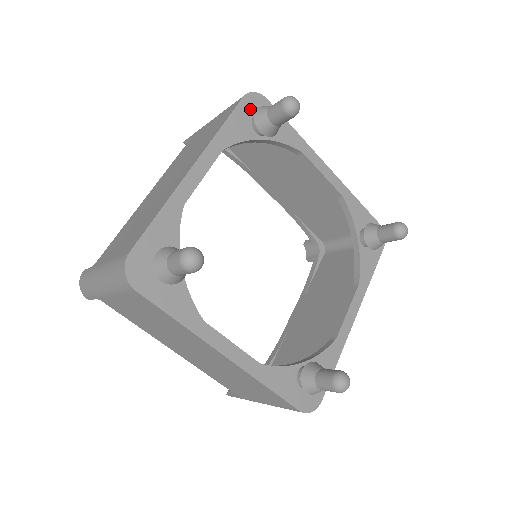
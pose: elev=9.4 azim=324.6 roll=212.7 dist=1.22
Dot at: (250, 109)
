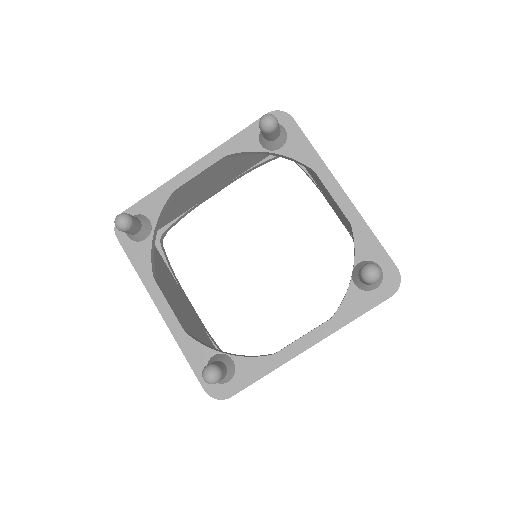
Dot at: occluded
